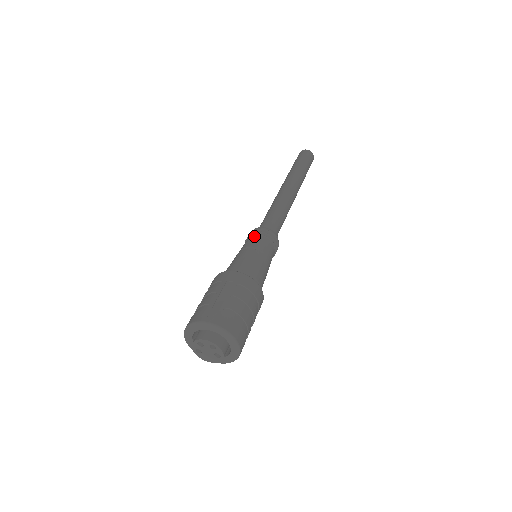
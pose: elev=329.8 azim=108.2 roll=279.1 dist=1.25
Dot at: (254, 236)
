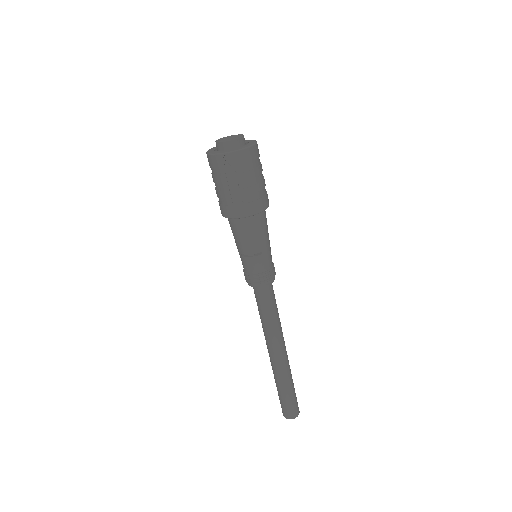
Dot at: occluded
